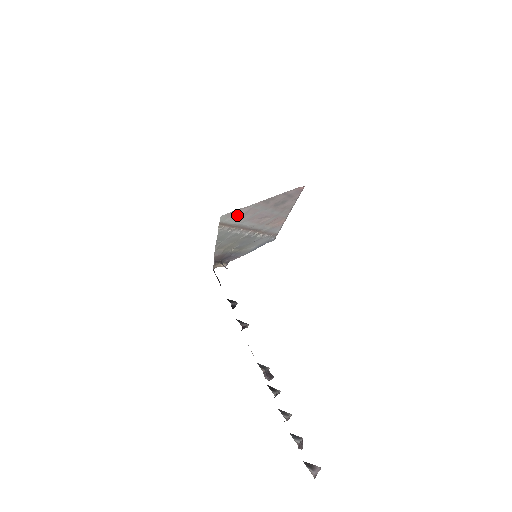
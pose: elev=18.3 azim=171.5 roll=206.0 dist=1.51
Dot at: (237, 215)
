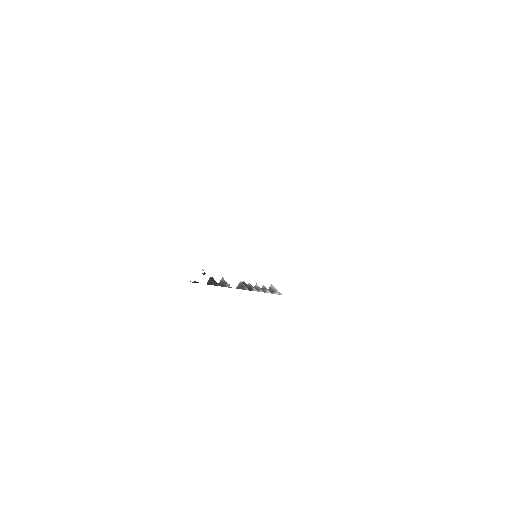
Dot at: occluded
